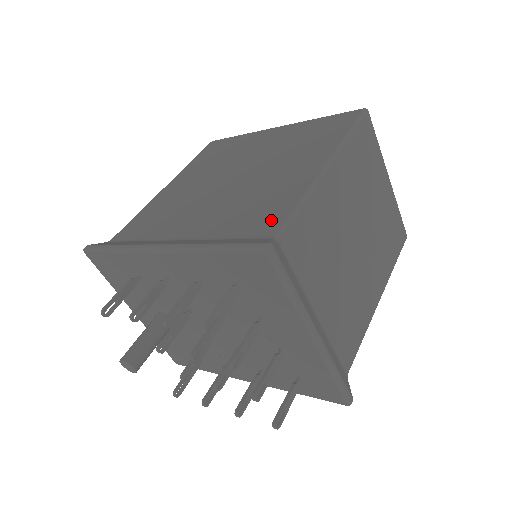
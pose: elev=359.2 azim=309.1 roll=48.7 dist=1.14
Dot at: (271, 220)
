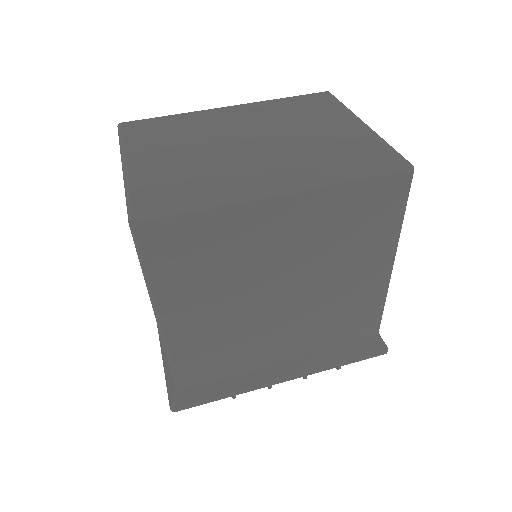
Dot at: (367, 327)
